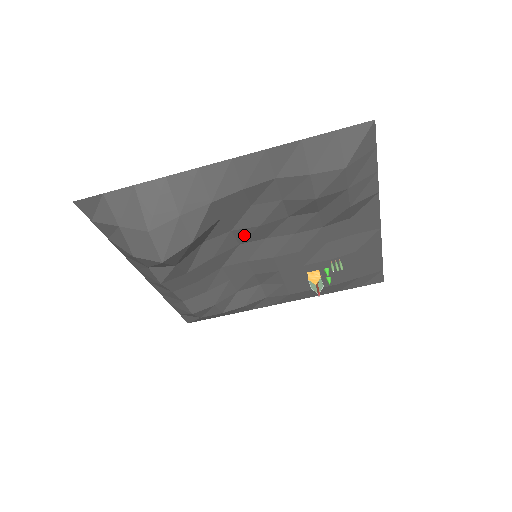
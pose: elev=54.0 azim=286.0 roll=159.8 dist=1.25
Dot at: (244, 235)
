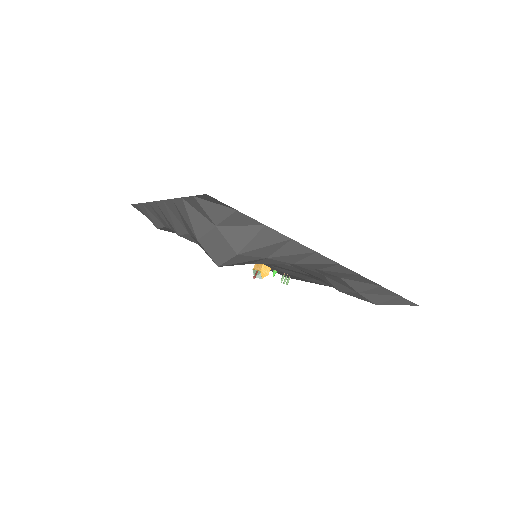
Dot at: occluded
